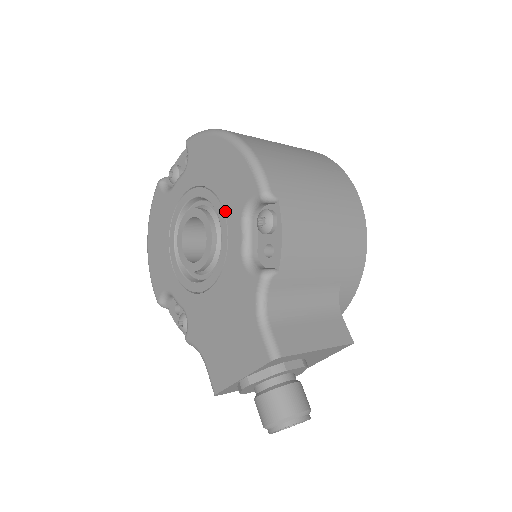
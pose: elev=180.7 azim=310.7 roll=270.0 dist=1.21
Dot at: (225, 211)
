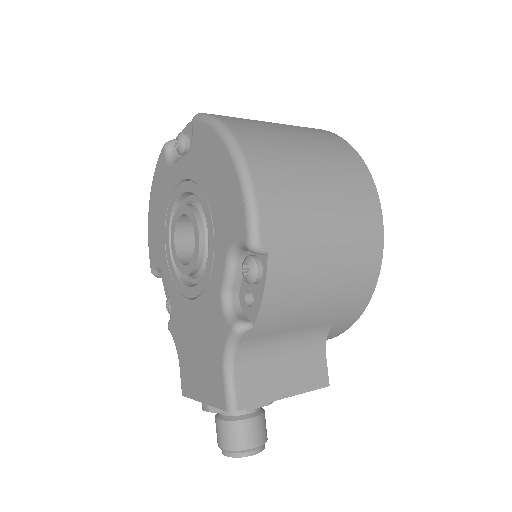
Dot at: (214, 233)
